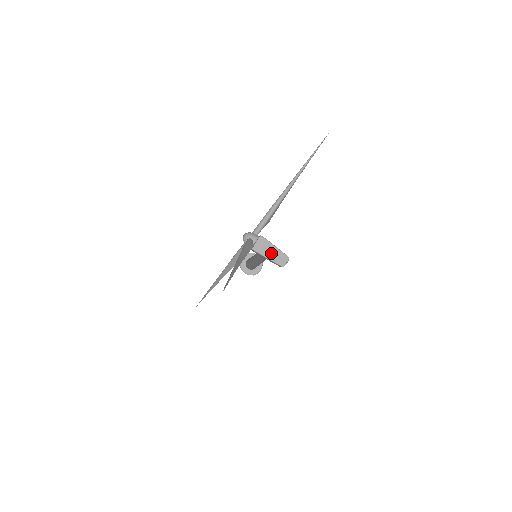
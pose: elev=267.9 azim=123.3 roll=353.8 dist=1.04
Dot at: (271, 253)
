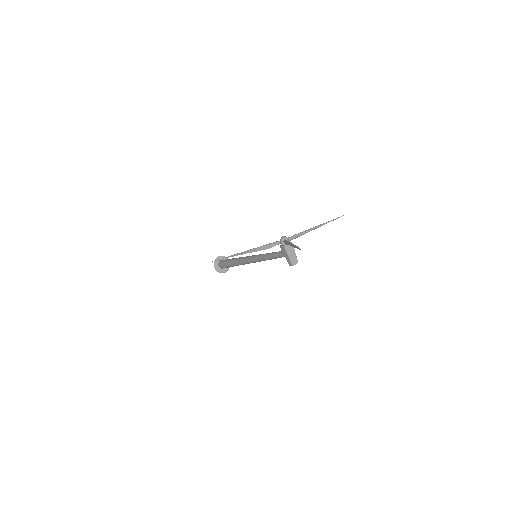
Dot at: (292, 254)
